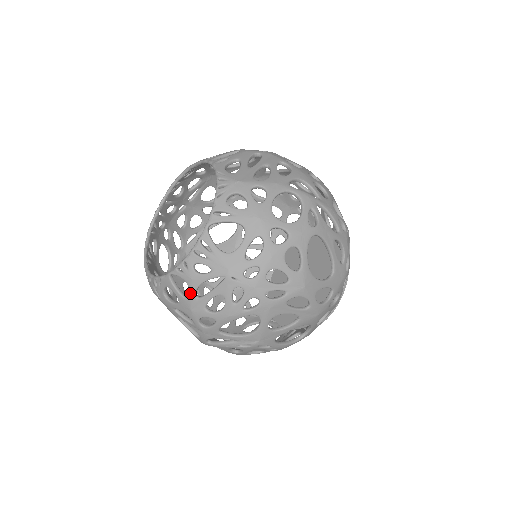
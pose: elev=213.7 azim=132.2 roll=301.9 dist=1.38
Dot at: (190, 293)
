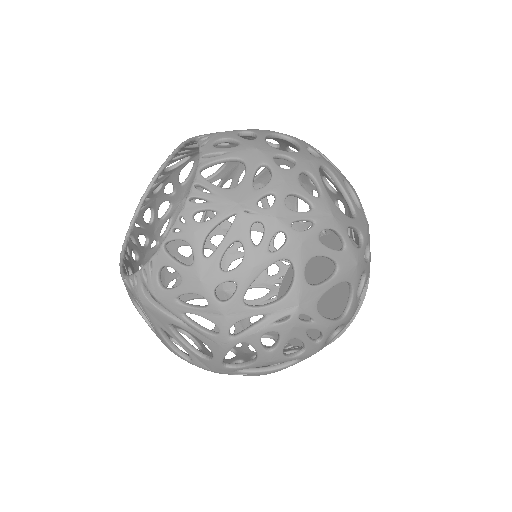
Dot at: (195, 254)
